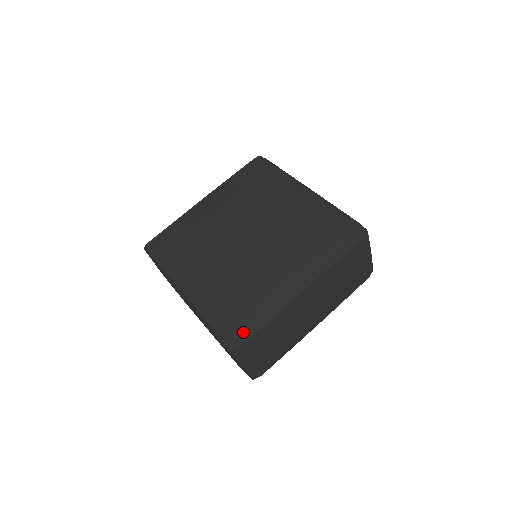
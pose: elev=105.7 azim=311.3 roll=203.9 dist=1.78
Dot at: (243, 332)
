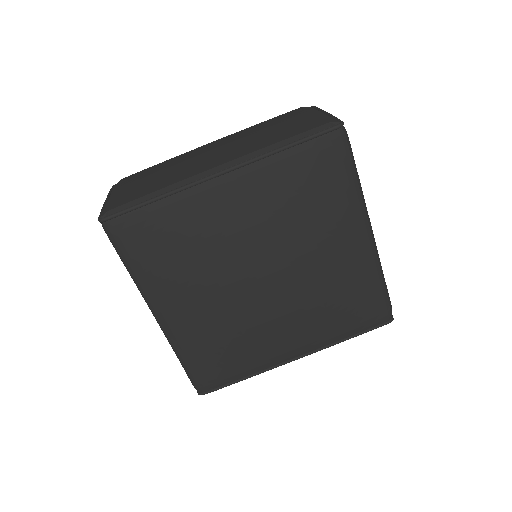
Dot at: (218, 385)
